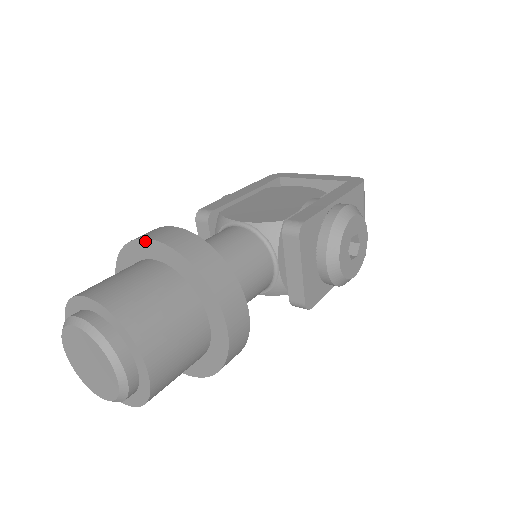
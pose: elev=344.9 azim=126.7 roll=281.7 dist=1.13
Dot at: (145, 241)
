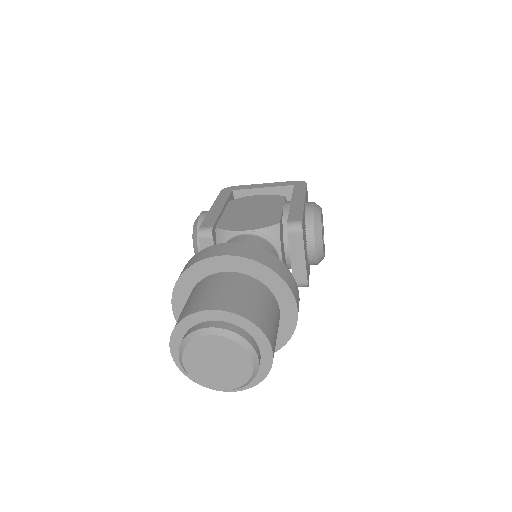
Dot at: (216, 258)
